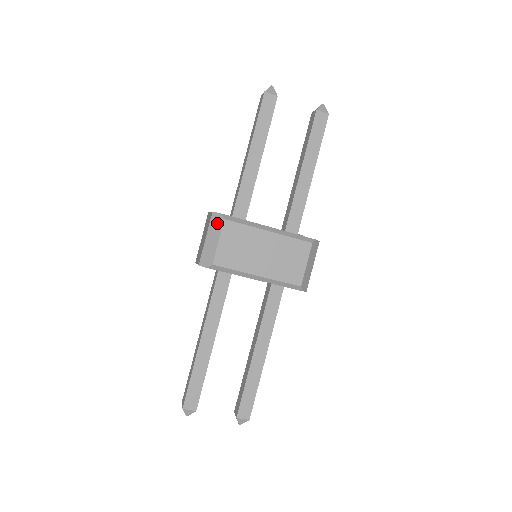
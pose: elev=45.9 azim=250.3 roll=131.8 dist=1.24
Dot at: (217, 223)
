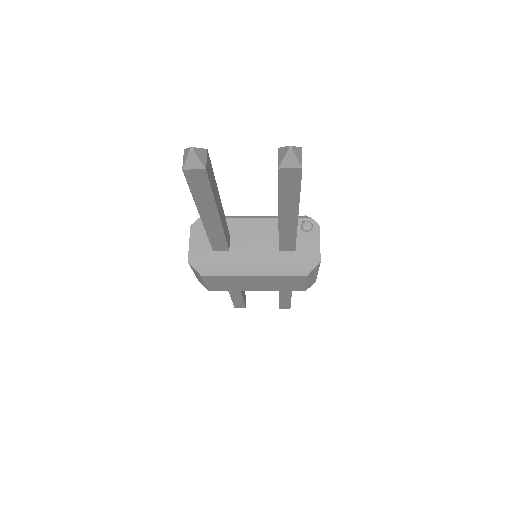
Dot at: (196, 272)
